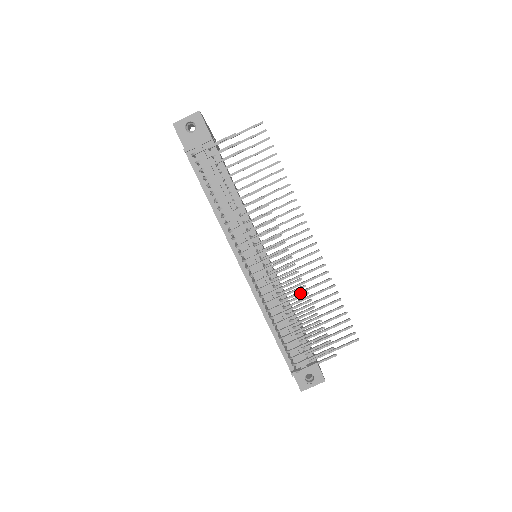
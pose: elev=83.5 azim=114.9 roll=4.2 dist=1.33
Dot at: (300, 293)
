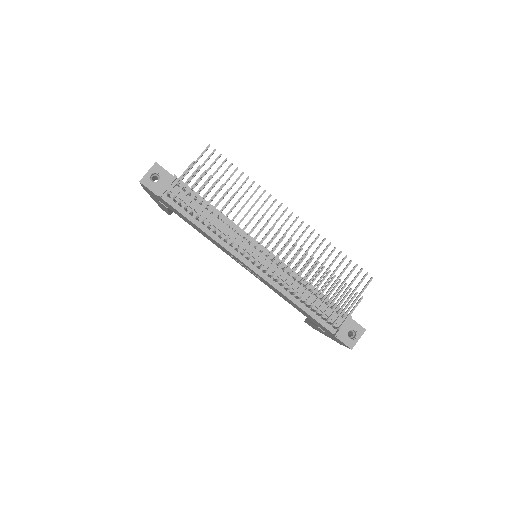
Dot at: occluded
